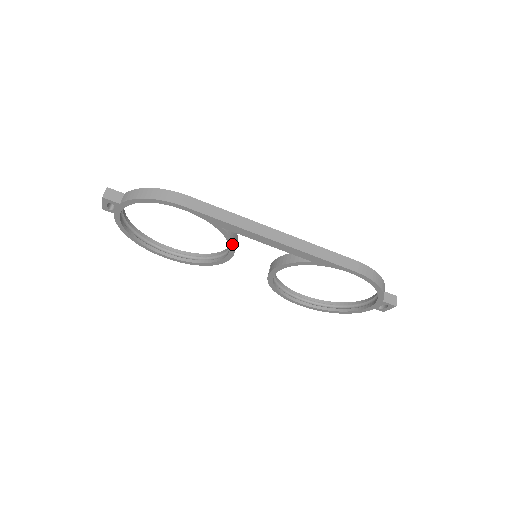
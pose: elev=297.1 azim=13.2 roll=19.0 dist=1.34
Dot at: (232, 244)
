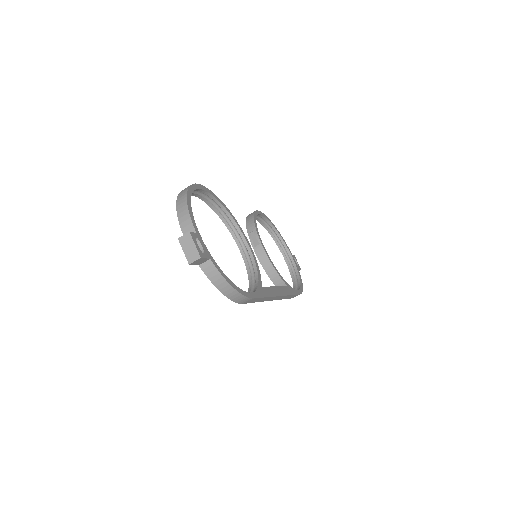
Dot at: (249, 271)
